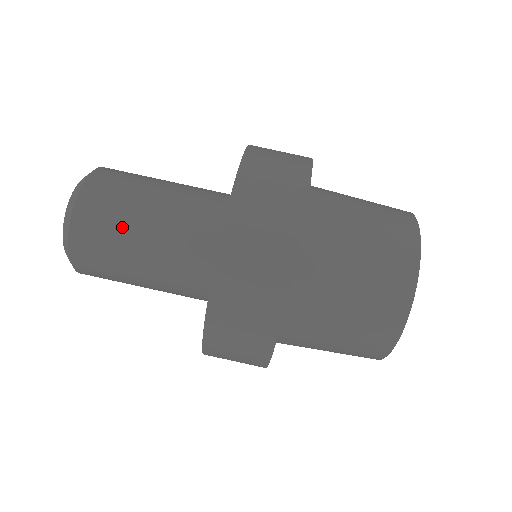
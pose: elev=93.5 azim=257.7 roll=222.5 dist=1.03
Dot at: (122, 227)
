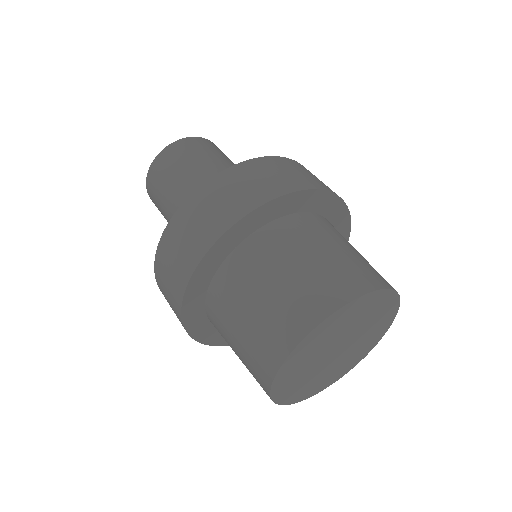
Dot at: (198, 159)
